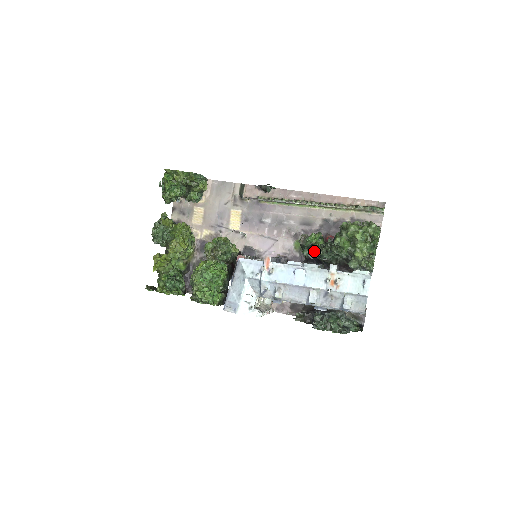
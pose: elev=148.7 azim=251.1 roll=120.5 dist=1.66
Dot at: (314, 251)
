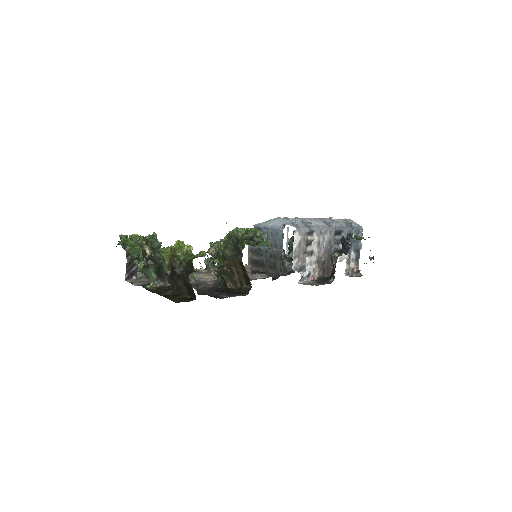
Dot at: (291, 250)
